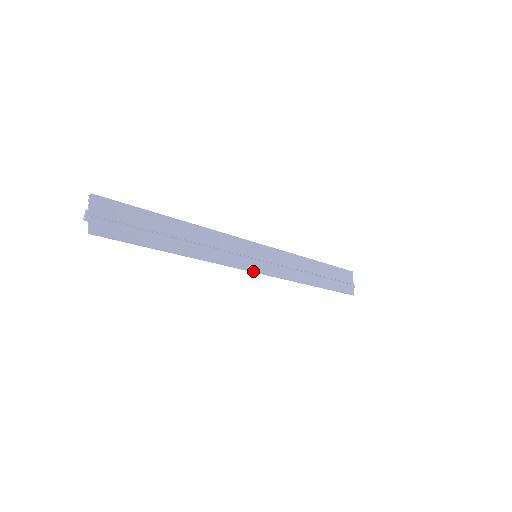
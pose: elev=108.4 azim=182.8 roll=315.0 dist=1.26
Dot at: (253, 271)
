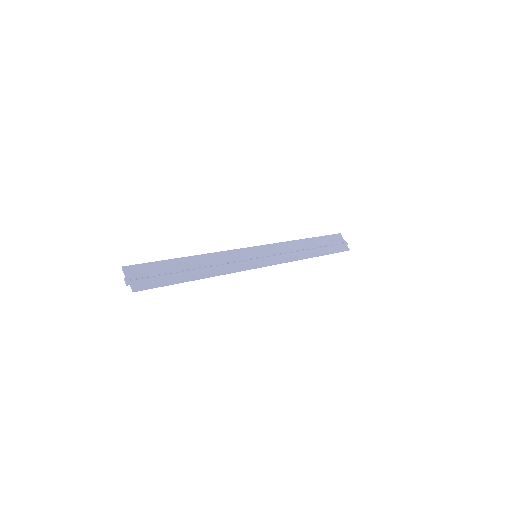
Dot at: (259, 267)
